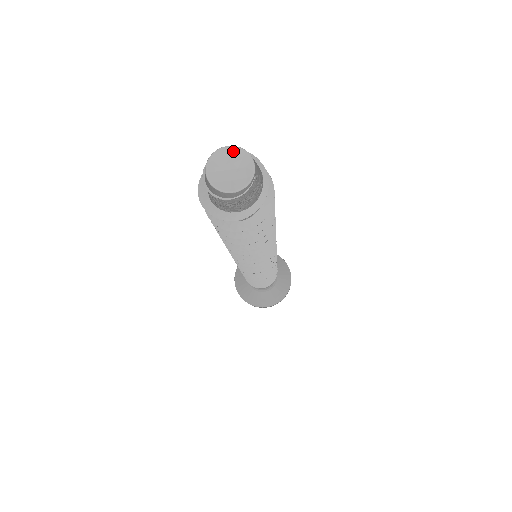
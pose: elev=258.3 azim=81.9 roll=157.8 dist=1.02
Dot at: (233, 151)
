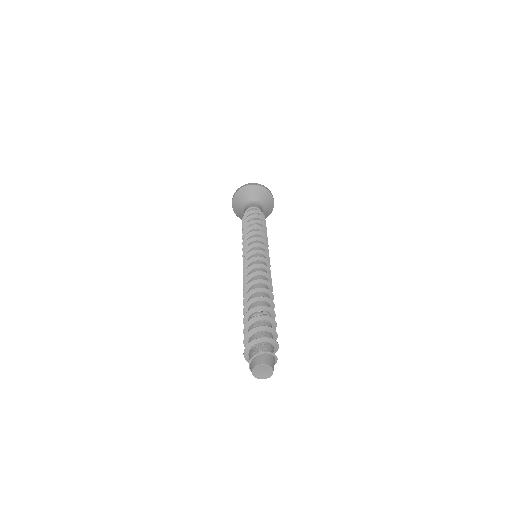
Dot at: (264, 366)
